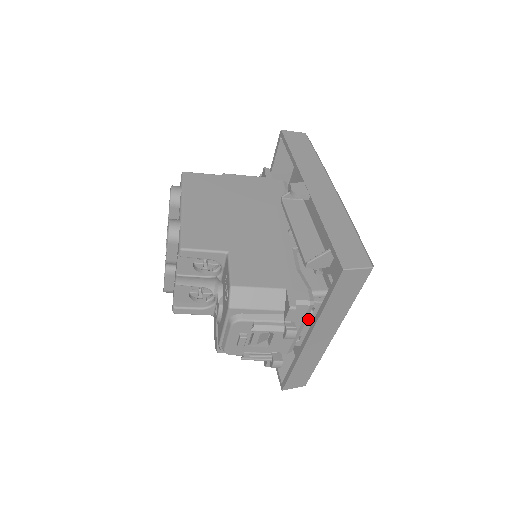
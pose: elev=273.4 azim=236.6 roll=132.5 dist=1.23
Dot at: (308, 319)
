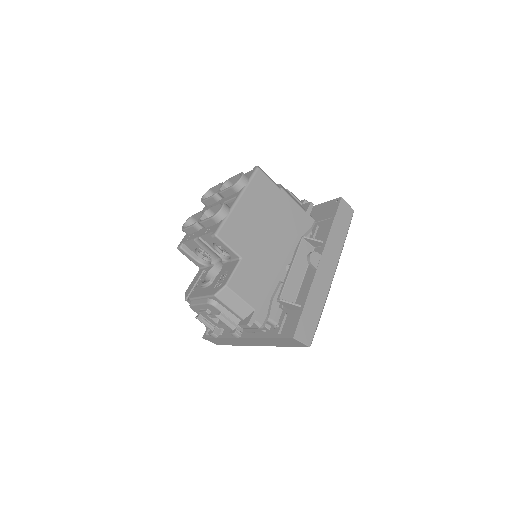
Dot at: occluded
